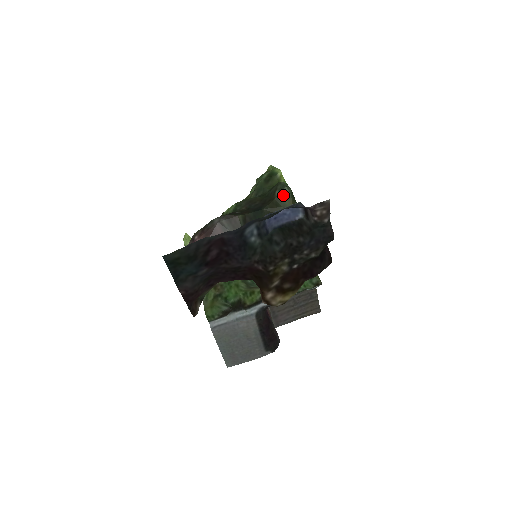
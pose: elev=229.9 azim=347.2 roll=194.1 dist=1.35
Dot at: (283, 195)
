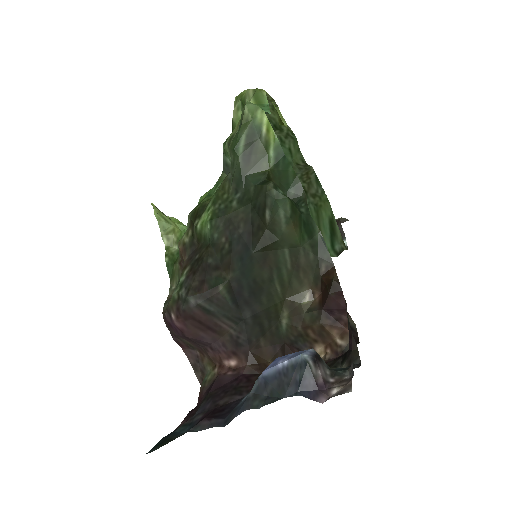
Dot at: (278, 222)
